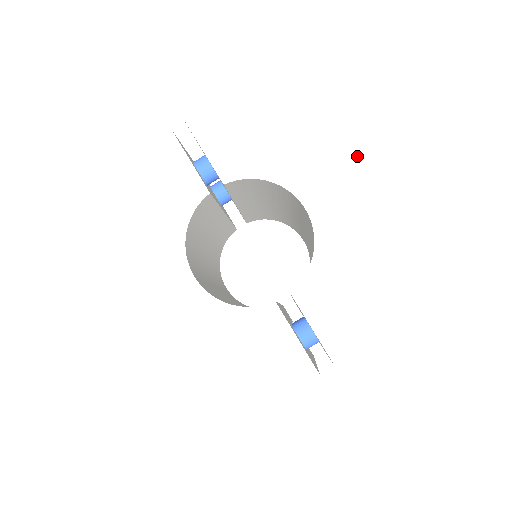
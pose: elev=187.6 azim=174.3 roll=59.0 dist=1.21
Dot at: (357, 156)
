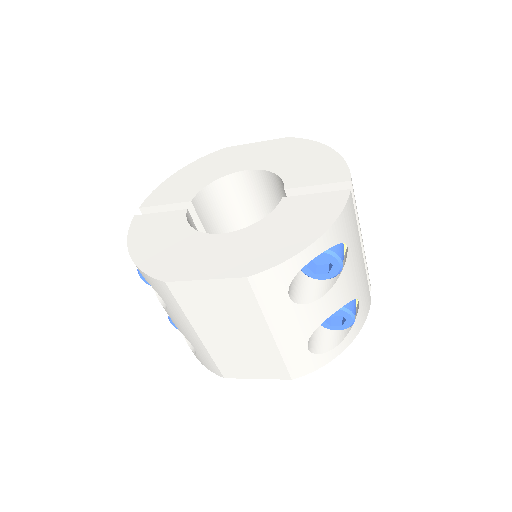
Dot at: (245, 144)
